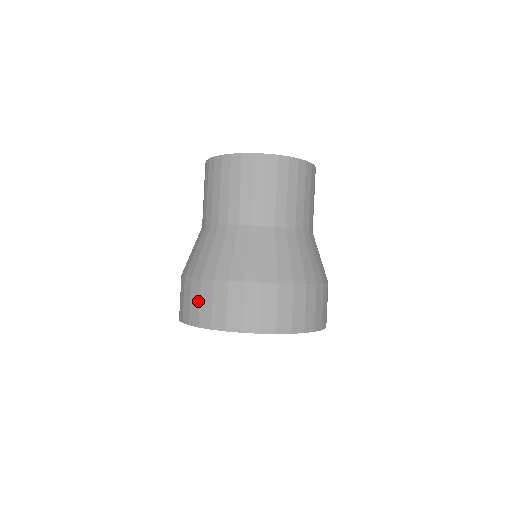
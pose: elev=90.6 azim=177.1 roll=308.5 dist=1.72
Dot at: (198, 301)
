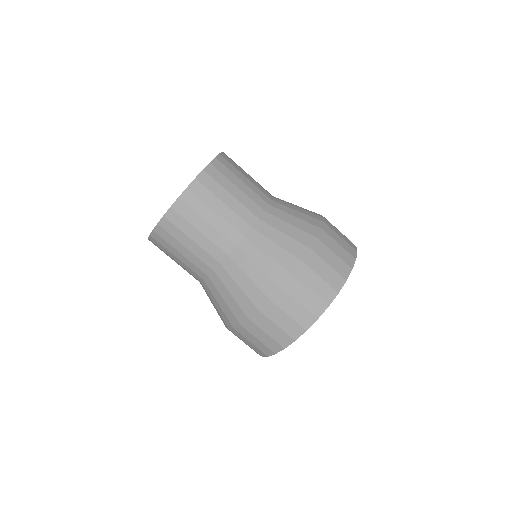
Dot at: occluded
